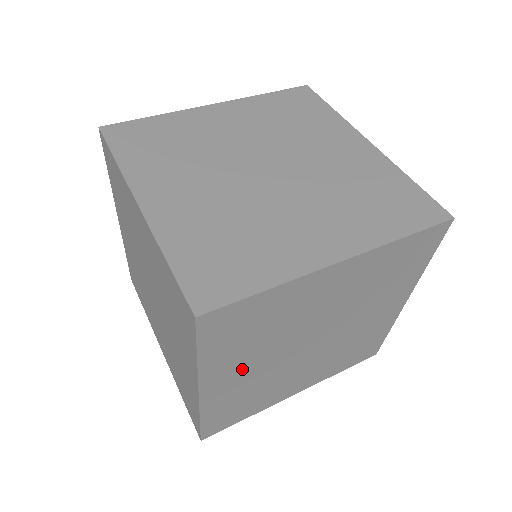
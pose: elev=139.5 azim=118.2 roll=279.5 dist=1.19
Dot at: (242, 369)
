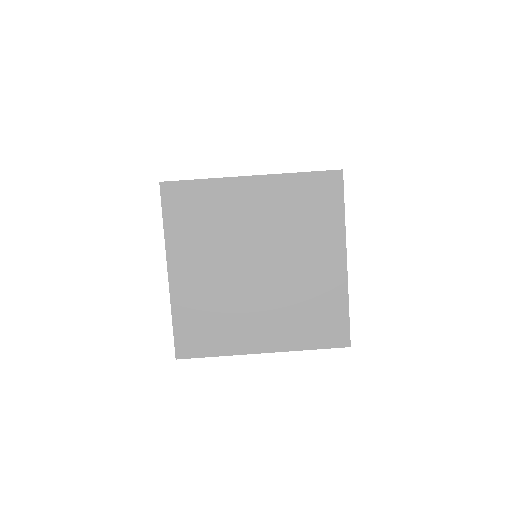
Dot at: occluded
